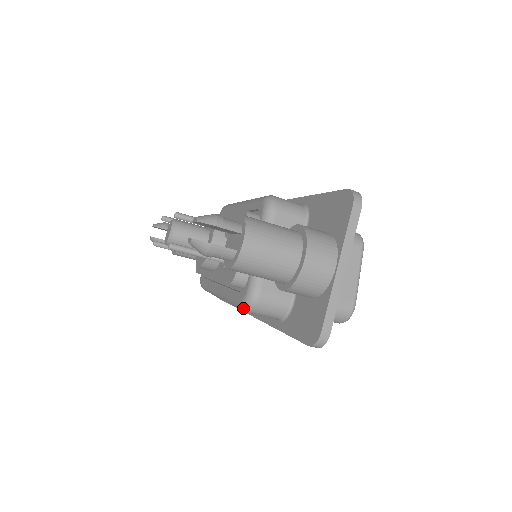
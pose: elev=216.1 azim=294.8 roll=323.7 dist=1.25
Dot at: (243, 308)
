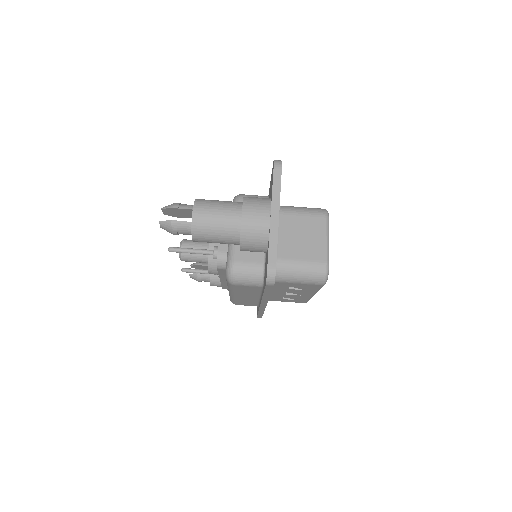
Dot at: (228, 281)
